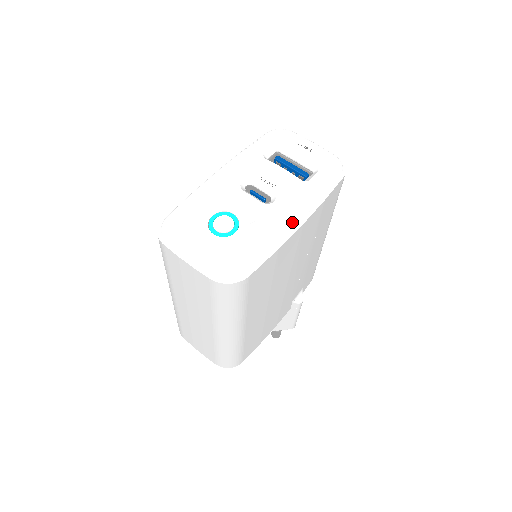
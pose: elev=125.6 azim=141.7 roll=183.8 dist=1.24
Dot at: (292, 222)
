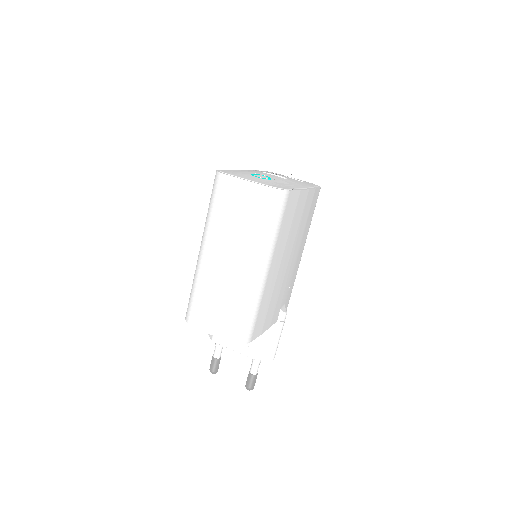
Dot at: (302, 187)
